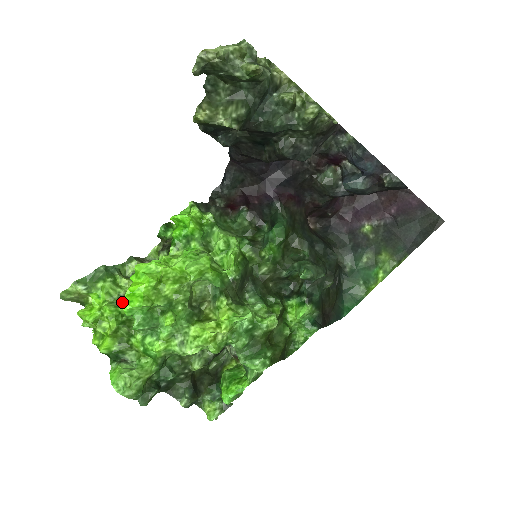
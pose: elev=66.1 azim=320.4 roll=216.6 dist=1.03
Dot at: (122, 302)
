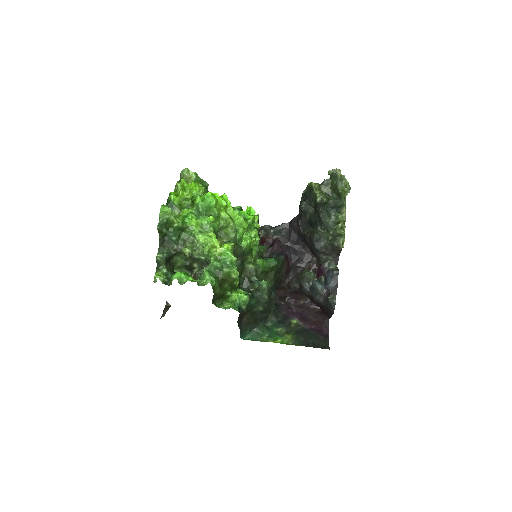
Dot at: occluded
